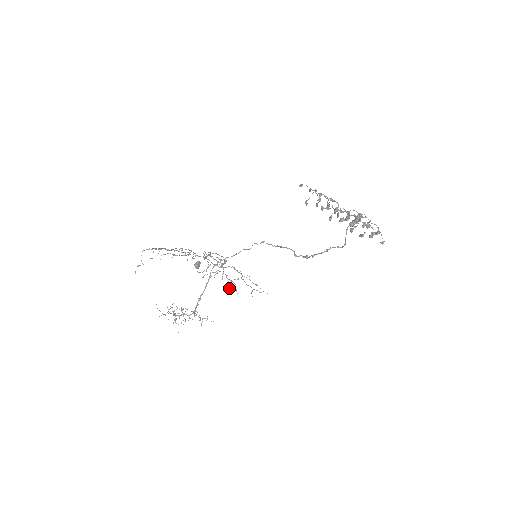
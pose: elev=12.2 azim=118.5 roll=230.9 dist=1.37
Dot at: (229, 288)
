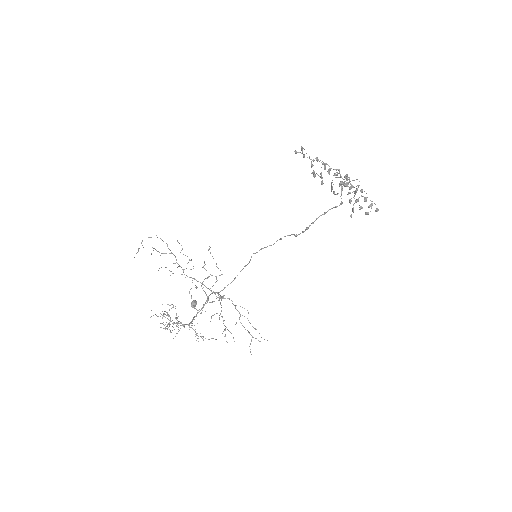
Dot at: occluded
